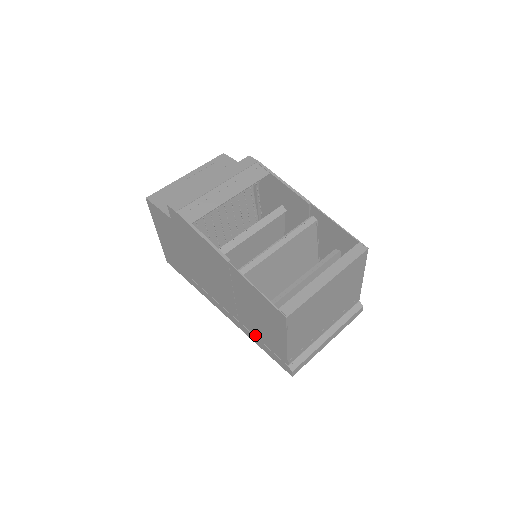
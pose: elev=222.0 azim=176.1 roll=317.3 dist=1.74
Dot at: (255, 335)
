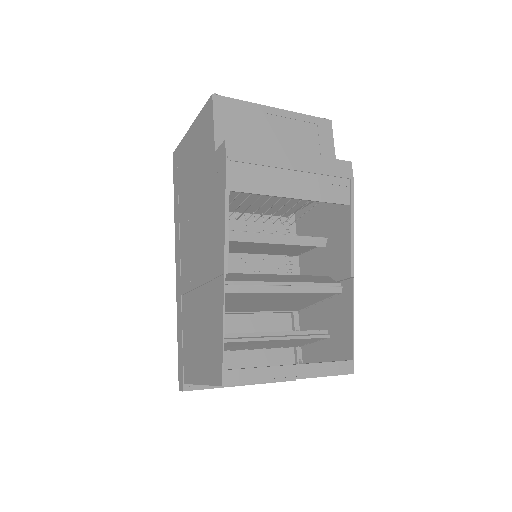
Dot at: (183, 326)
